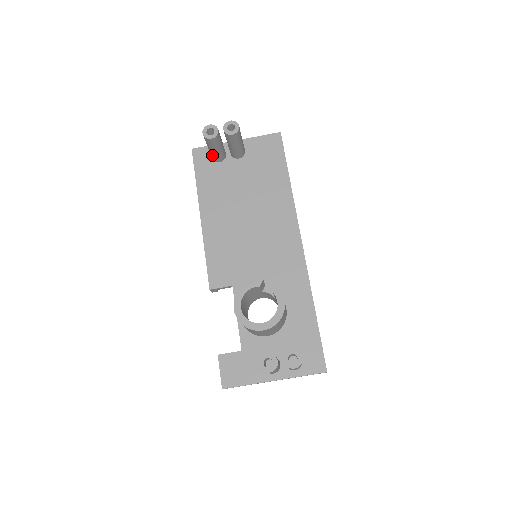
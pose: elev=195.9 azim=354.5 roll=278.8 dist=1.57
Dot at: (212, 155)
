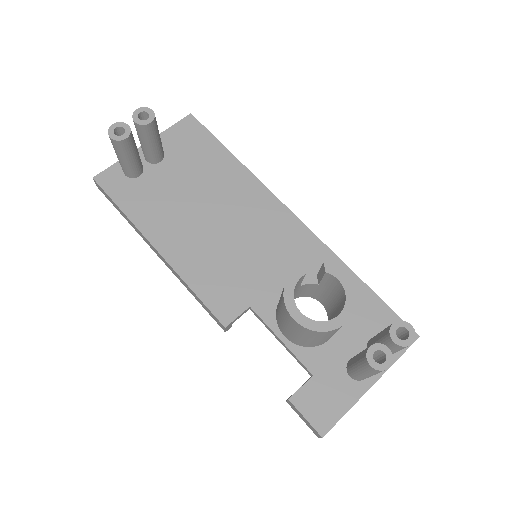
Dot at: (128, 169)
